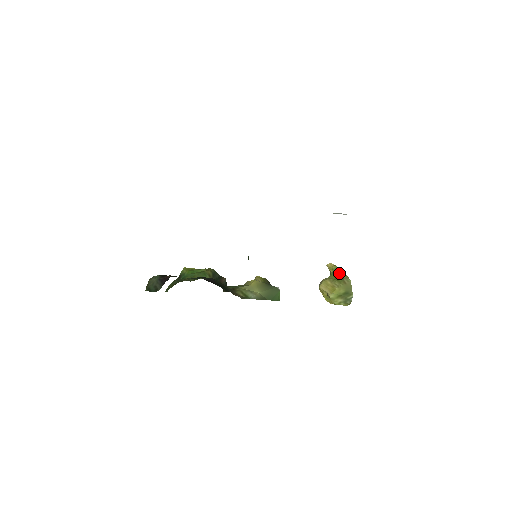
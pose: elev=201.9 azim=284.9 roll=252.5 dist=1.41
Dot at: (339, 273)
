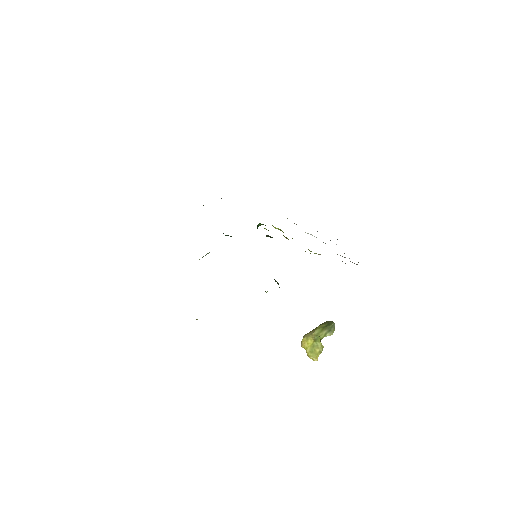
Dot at: occluded
